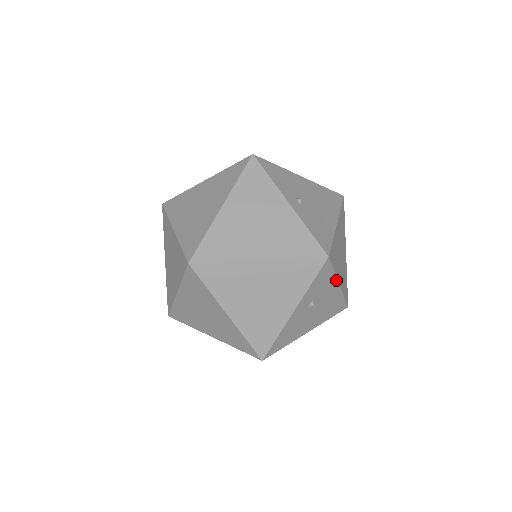
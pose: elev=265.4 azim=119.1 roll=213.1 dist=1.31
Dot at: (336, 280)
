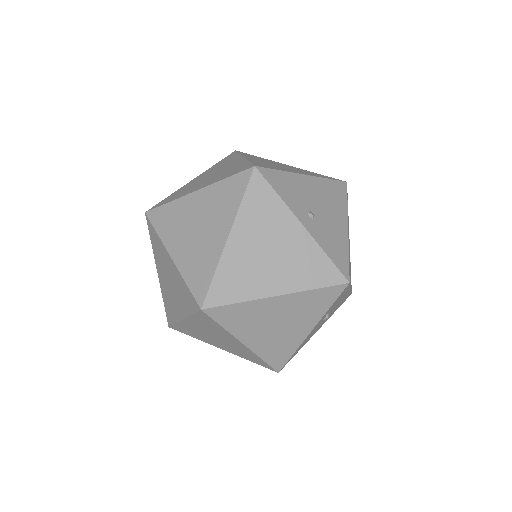
Dot at: (349, 289)
